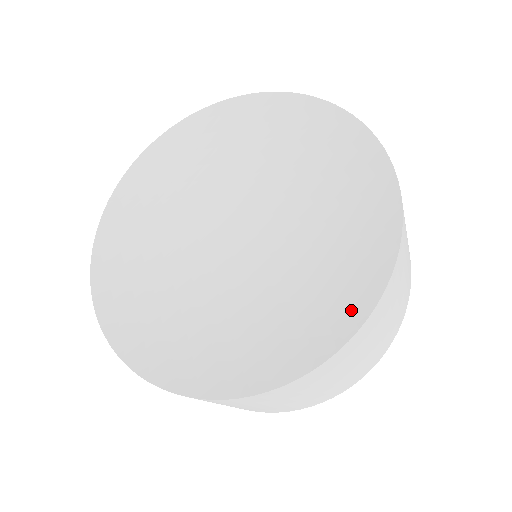
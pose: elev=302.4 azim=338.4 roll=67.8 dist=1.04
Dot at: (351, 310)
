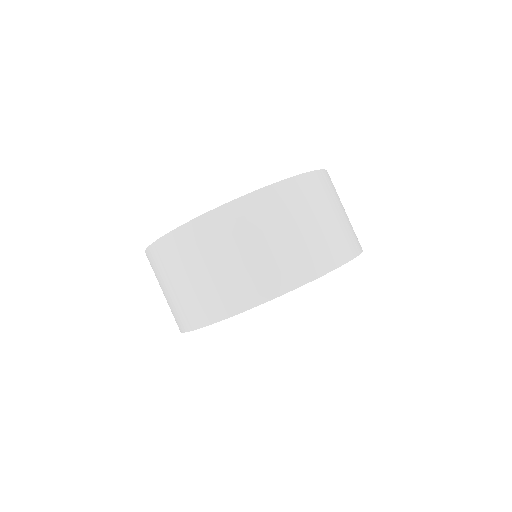
Dot at: occluded
